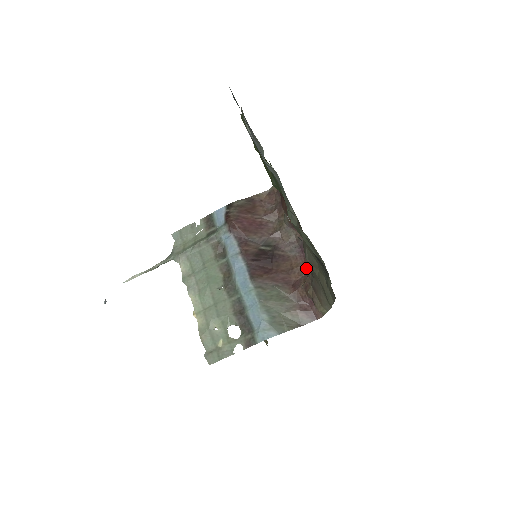
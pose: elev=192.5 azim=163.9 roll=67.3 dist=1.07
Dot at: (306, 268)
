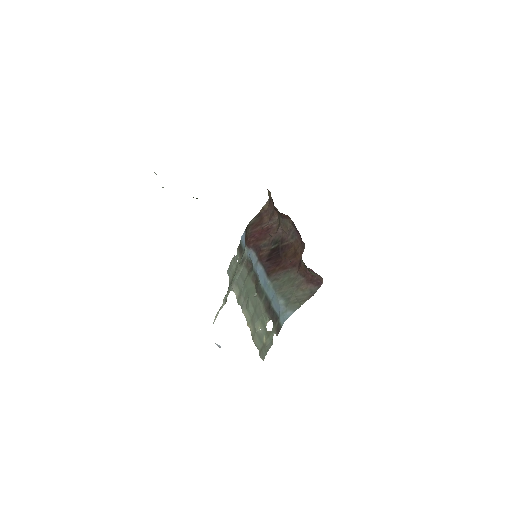
Dot at: (303, 245)
